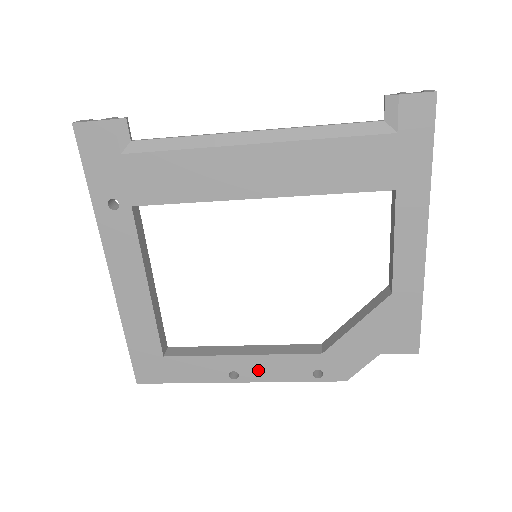
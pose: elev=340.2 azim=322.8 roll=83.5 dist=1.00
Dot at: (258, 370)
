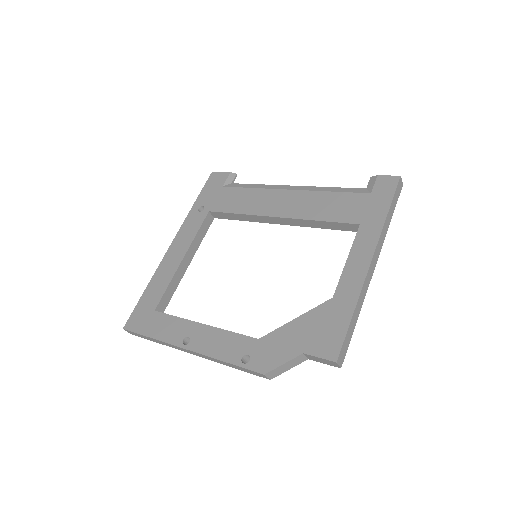
Dot at: (205, 341)
